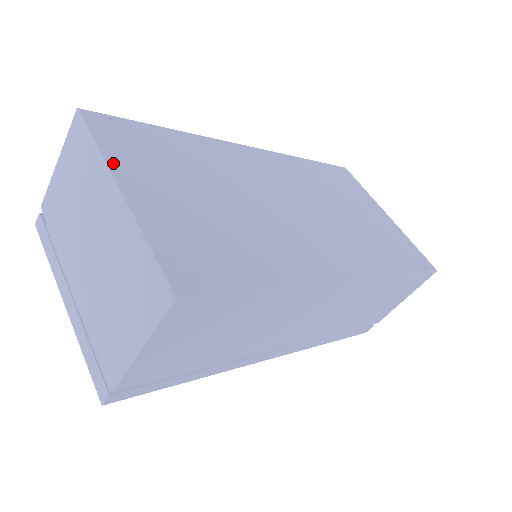
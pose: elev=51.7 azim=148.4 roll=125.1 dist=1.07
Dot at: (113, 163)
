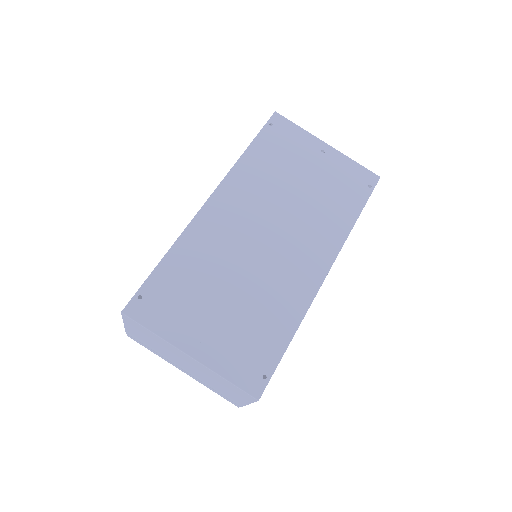
Dot at: (171, 339)
